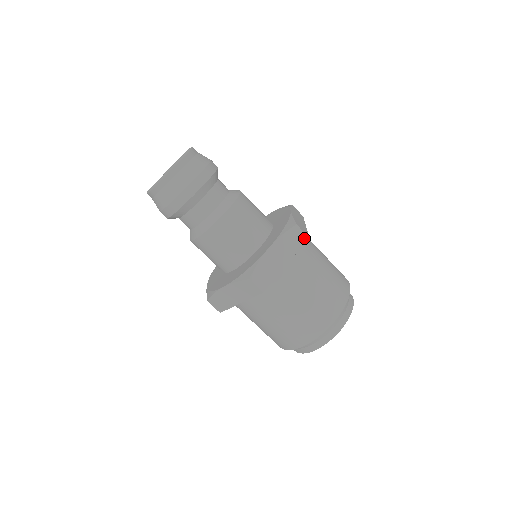
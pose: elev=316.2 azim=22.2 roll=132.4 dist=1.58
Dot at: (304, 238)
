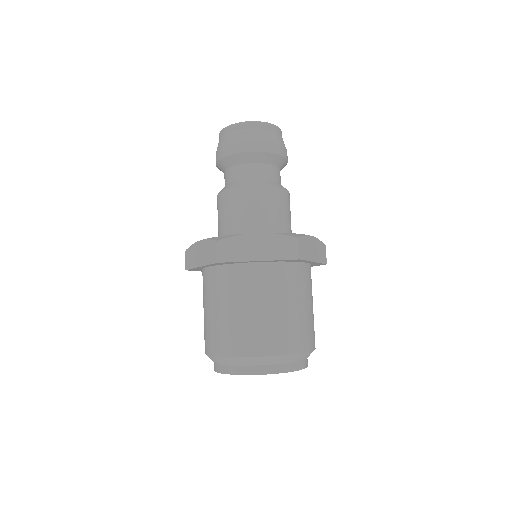
Dot at: (295, 255)
